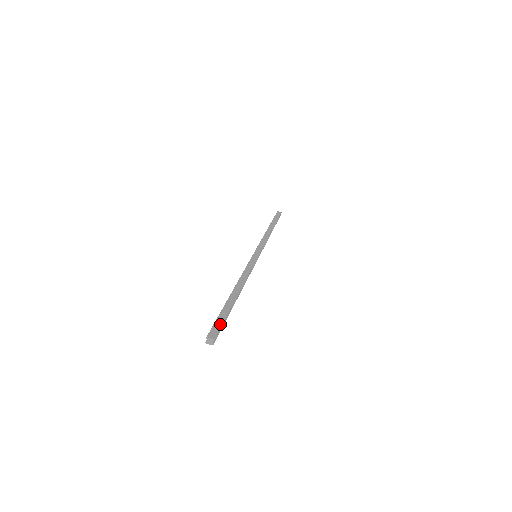
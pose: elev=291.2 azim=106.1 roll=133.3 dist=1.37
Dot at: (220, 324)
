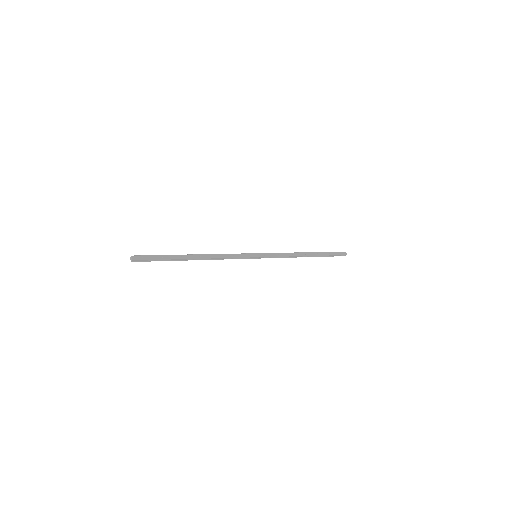
Dot at: (150, 258)
